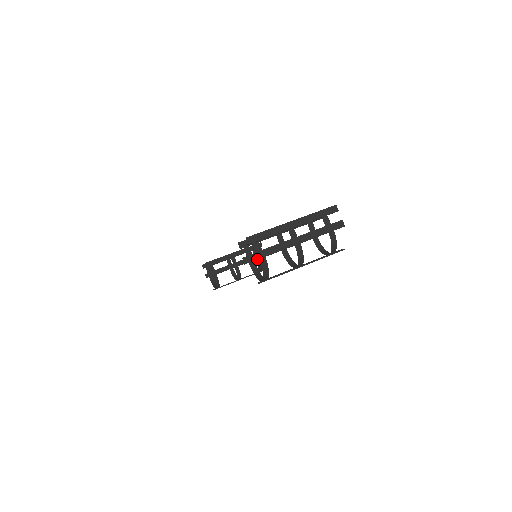
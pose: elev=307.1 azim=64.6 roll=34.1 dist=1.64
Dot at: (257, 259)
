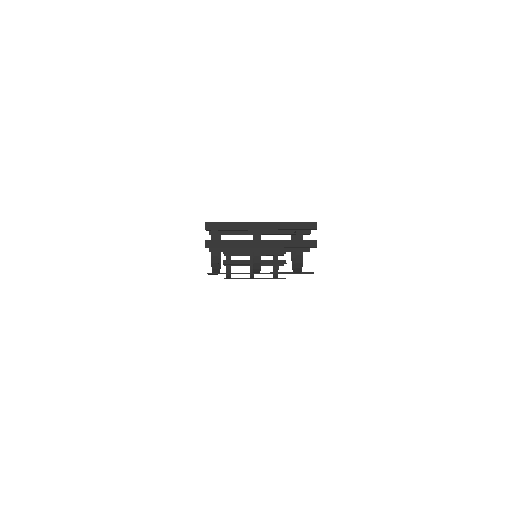
Dot at: (208, 247)
